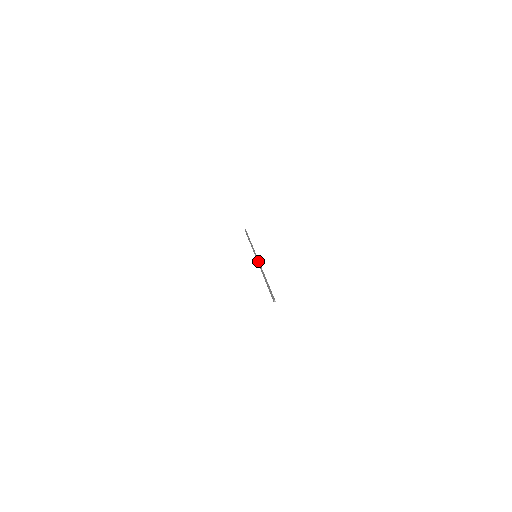
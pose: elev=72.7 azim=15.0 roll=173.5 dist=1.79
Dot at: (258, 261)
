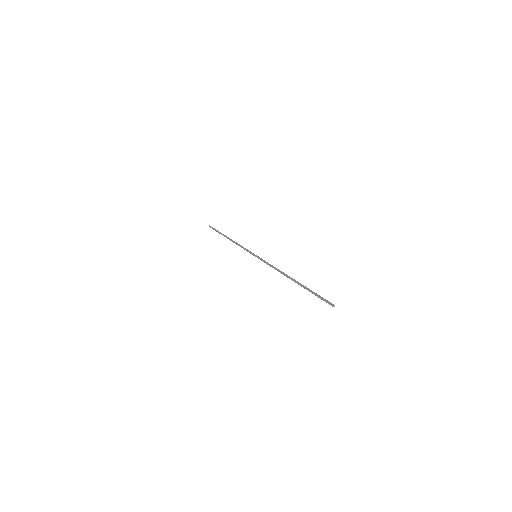
Dot at: (266, 262)
